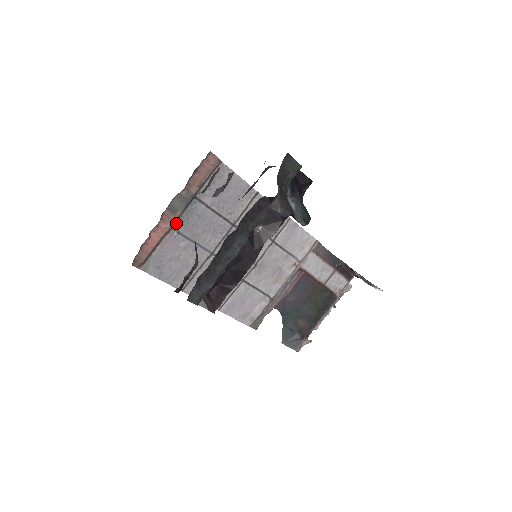
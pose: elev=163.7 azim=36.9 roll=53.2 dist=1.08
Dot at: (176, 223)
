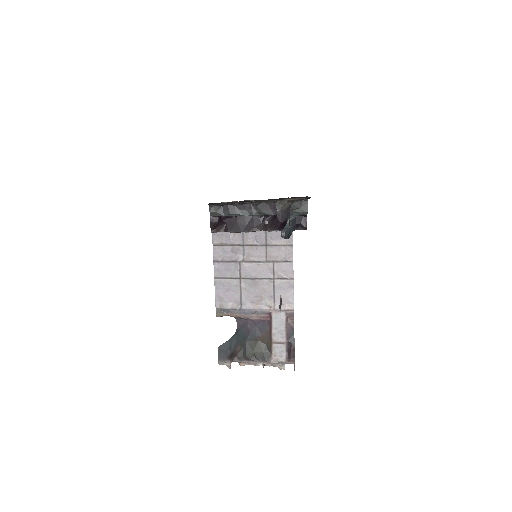
Dot at: occluded
